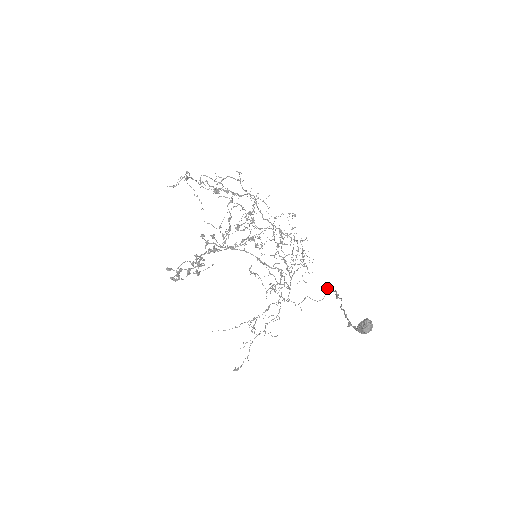
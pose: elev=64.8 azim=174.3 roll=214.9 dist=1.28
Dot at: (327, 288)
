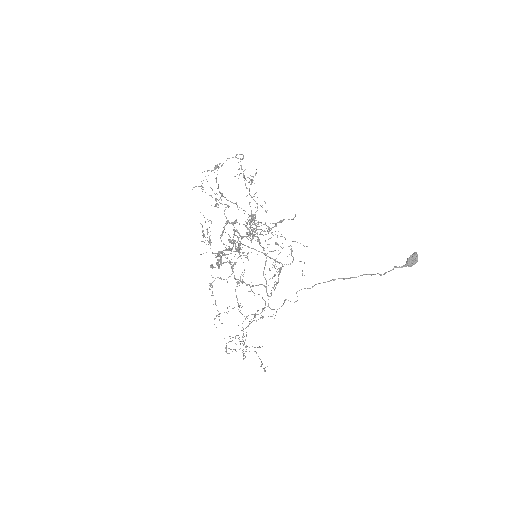
Dot at: (296, 292)
